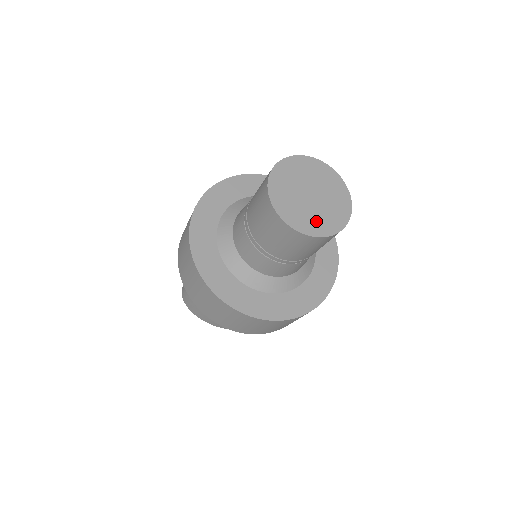
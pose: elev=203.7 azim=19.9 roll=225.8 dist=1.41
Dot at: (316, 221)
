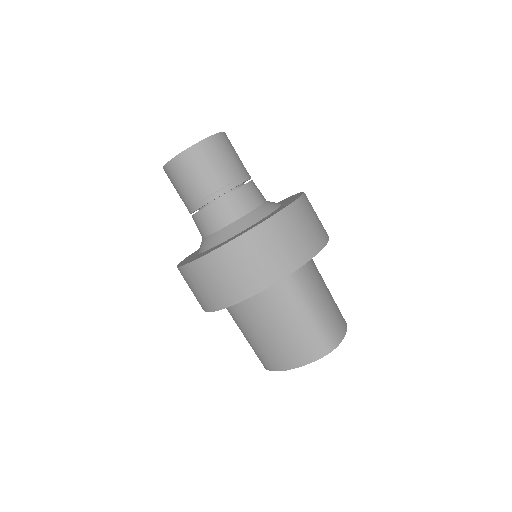
Dot at: occluded
